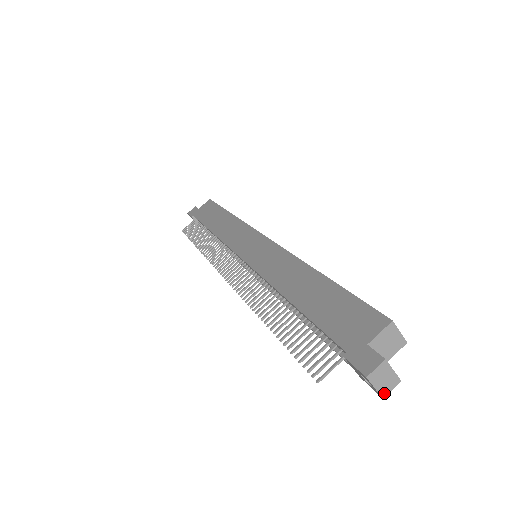
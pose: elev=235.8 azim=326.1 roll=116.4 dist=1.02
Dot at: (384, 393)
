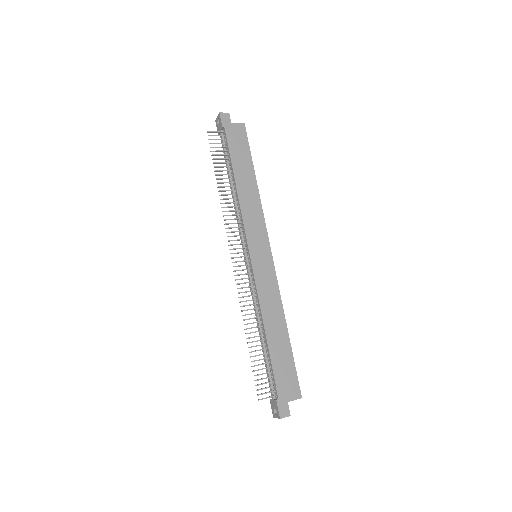
Dot at: (276, 417)
